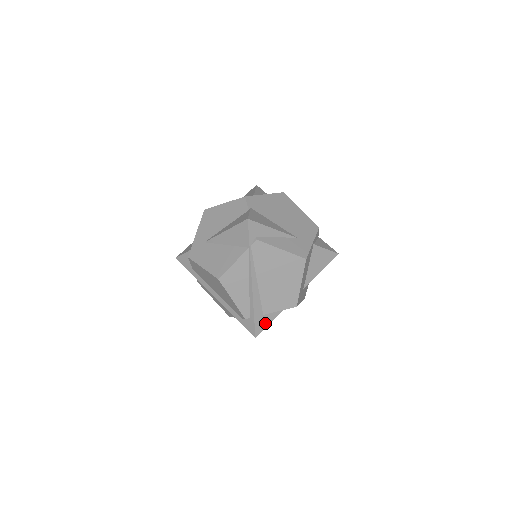
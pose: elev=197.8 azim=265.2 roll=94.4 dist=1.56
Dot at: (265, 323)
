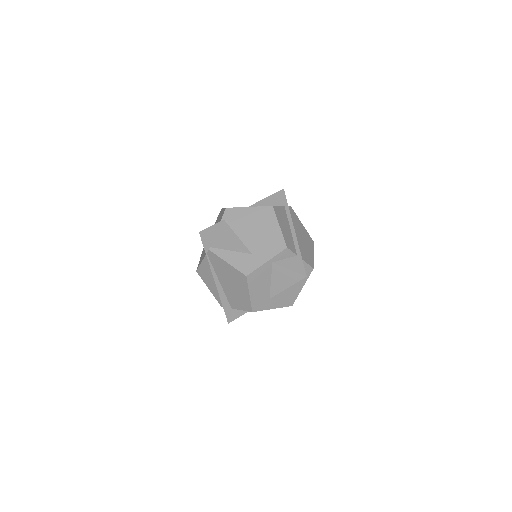
Dot at: (235, 315)
